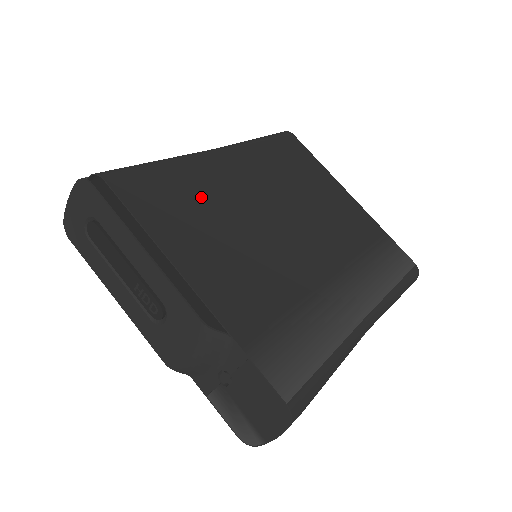
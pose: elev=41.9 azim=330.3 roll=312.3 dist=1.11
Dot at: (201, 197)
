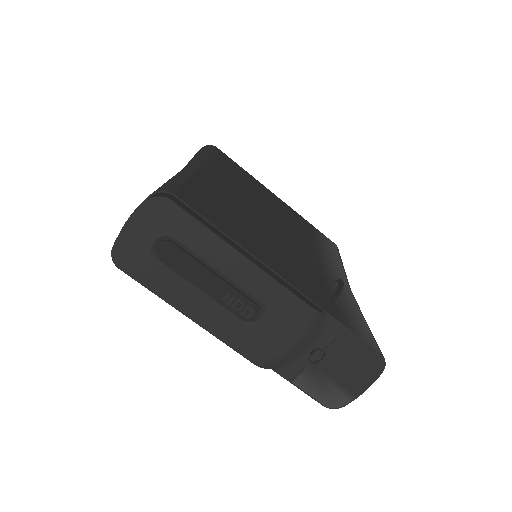
Dot at: (227, 206)
